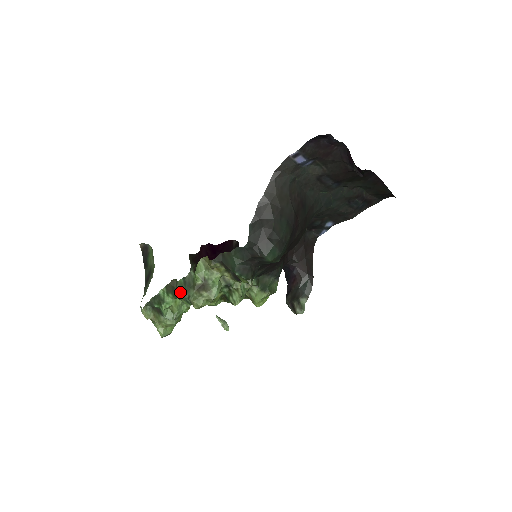
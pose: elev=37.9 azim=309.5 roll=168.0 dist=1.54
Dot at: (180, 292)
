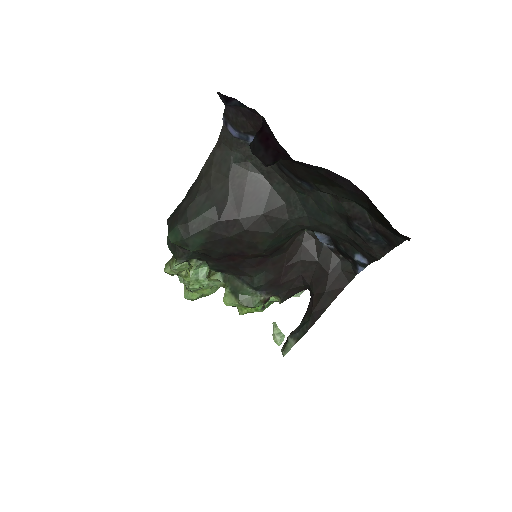
Dot at: occluded
